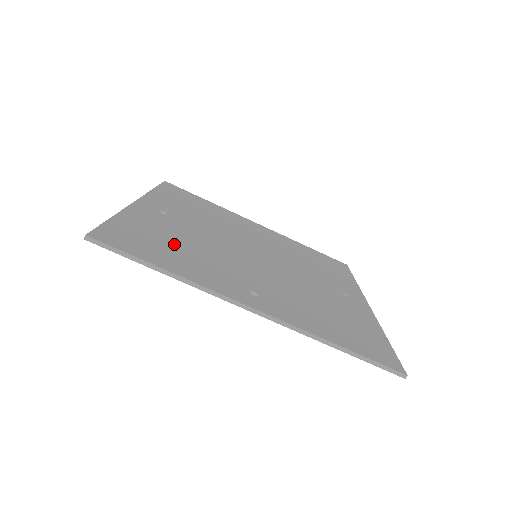
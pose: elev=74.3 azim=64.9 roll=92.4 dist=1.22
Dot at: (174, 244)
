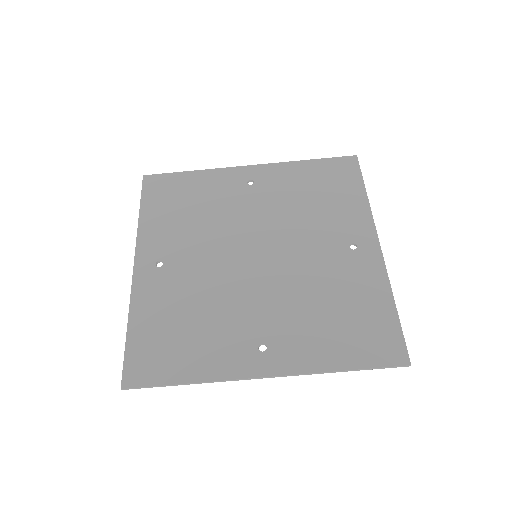
Dot at: (183, 325)
